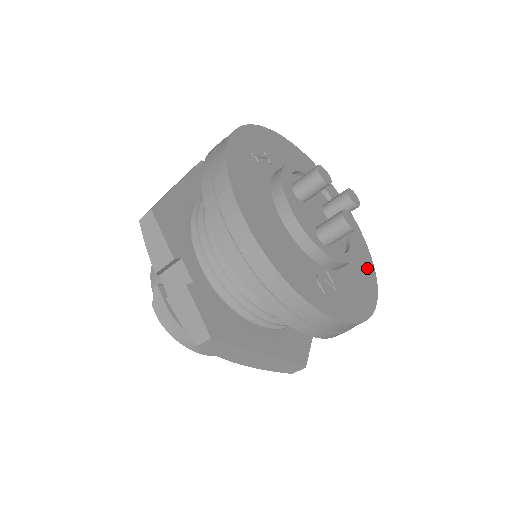
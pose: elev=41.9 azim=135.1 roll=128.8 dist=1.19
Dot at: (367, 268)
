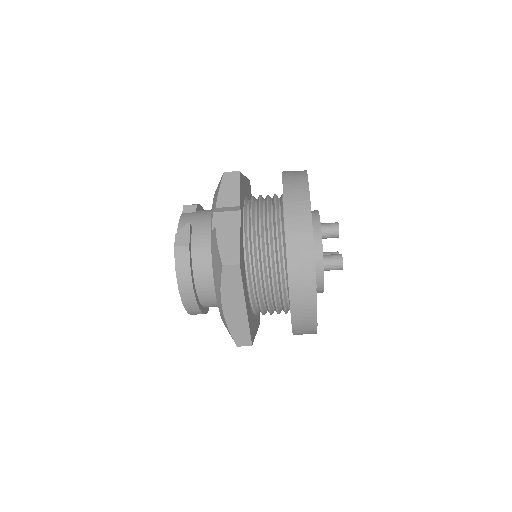
Dot at: occluded
